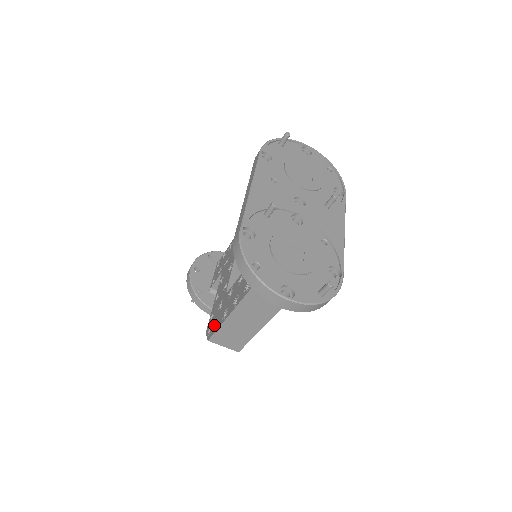
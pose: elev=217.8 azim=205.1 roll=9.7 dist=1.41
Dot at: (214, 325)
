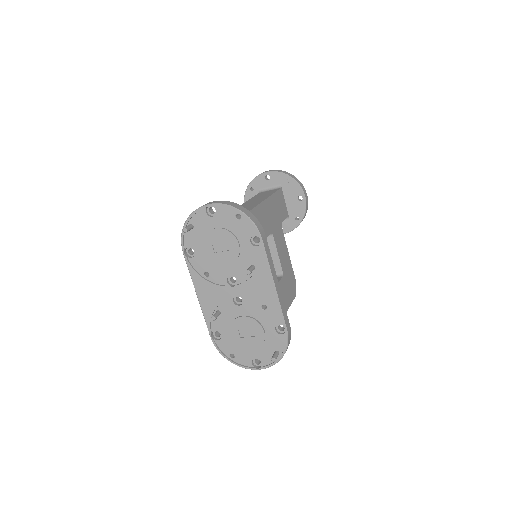
Dot at: occluded
